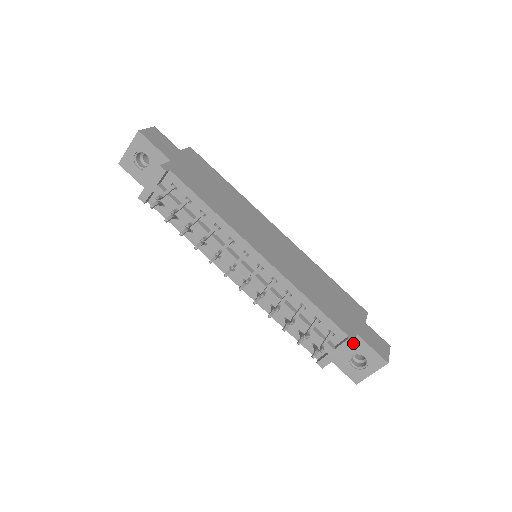
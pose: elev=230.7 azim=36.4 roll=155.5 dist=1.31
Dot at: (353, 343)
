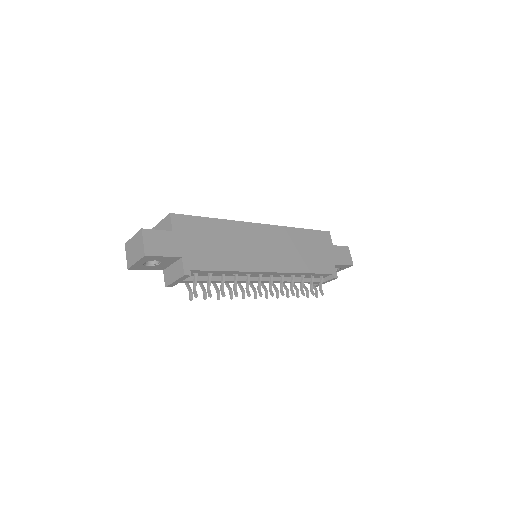
Dot at: (337, 277)
